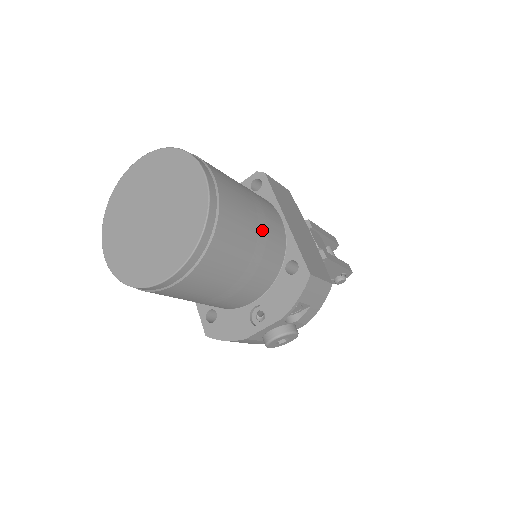
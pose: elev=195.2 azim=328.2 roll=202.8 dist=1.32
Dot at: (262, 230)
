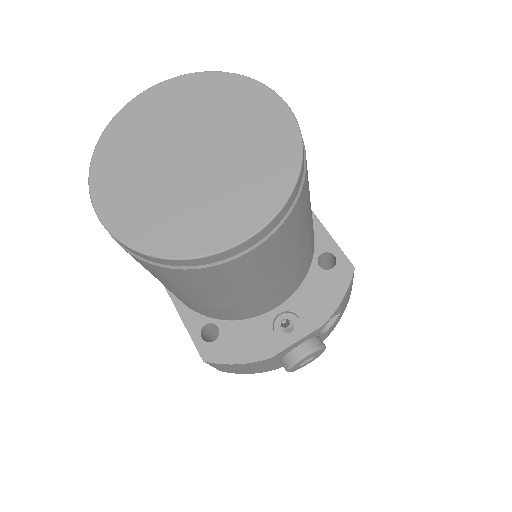
Dot at: occluded
